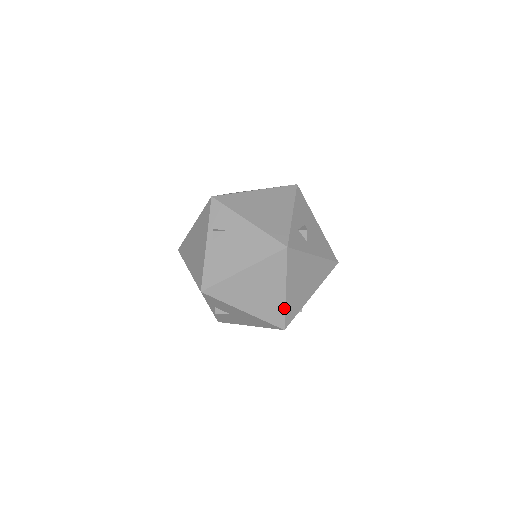
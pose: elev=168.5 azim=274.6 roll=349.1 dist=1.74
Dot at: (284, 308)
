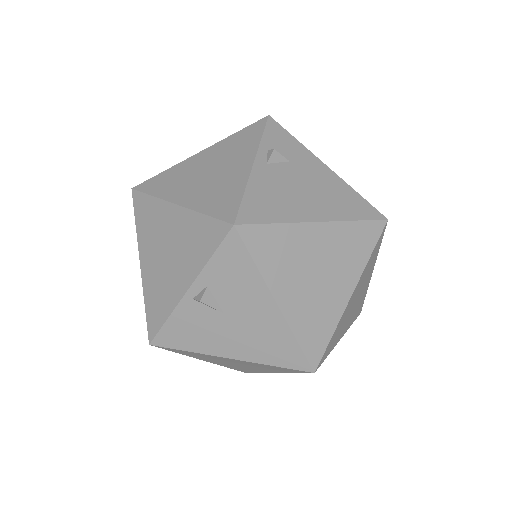
Dot at: (334, 327)
